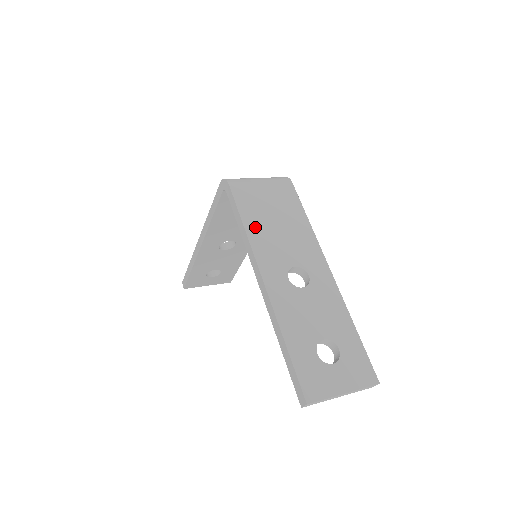
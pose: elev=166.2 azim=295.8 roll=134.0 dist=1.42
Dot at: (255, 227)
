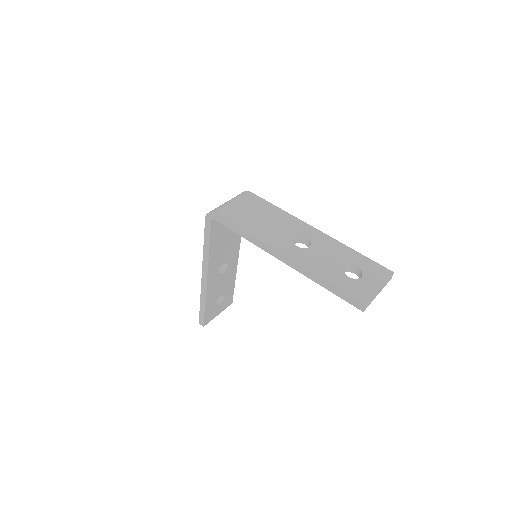
Dot at: (253, 229)
